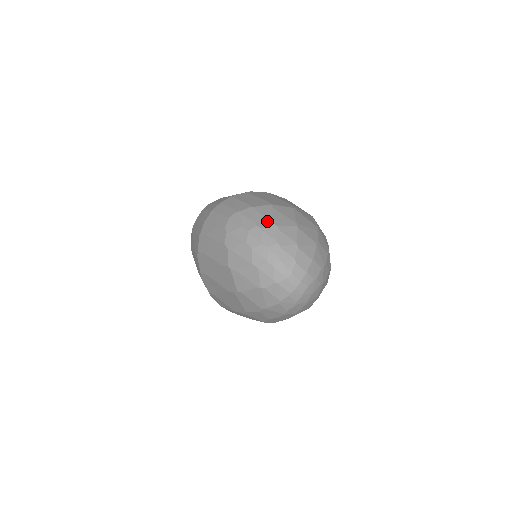
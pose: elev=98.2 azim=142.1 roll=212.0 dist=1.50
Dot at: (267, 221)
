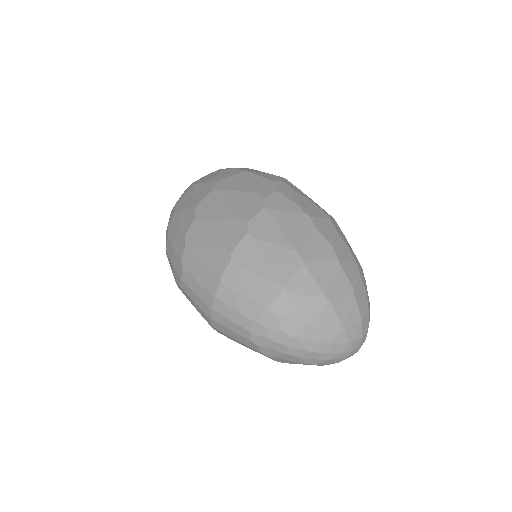
Dot at: (298, 324)
